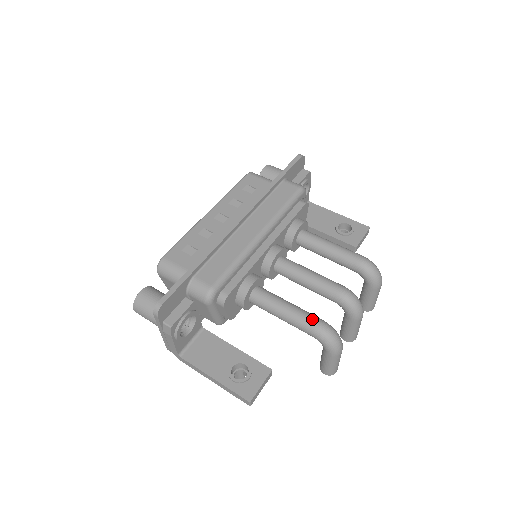
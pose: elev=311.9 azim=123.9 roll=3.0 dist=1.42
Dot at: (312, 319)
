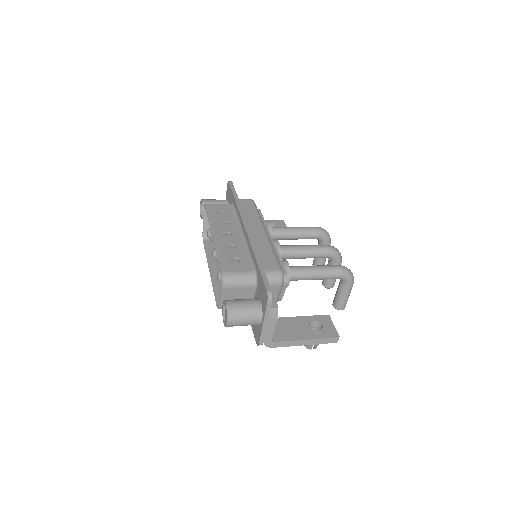
Dot at: (334, 266)
